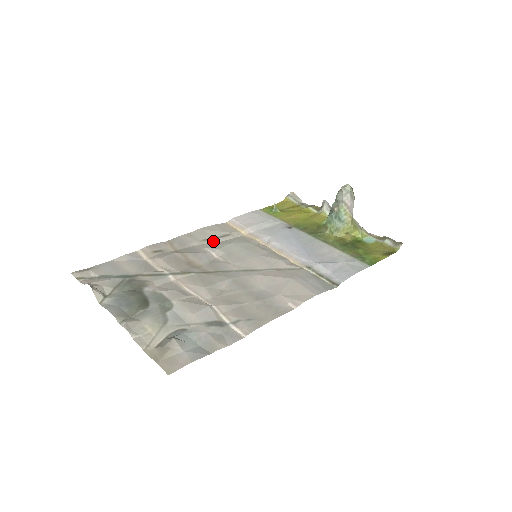
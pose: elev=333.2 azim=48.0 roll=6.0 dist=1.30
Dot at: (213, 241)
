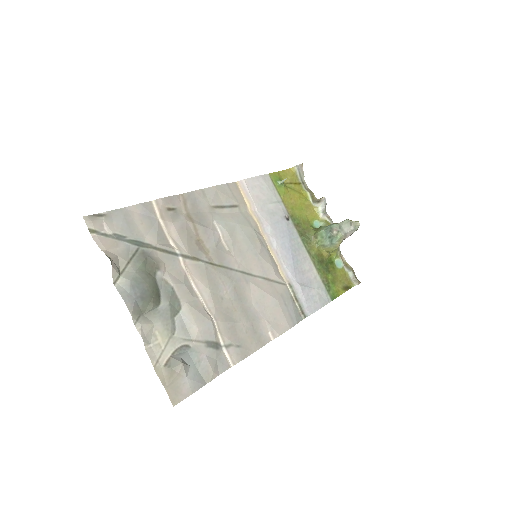
Dot at: (222, 210)
